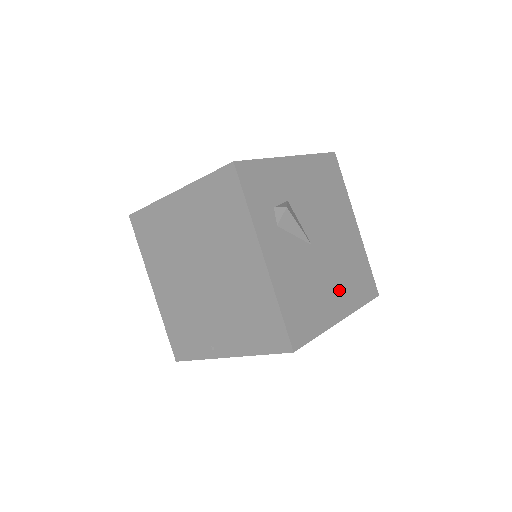
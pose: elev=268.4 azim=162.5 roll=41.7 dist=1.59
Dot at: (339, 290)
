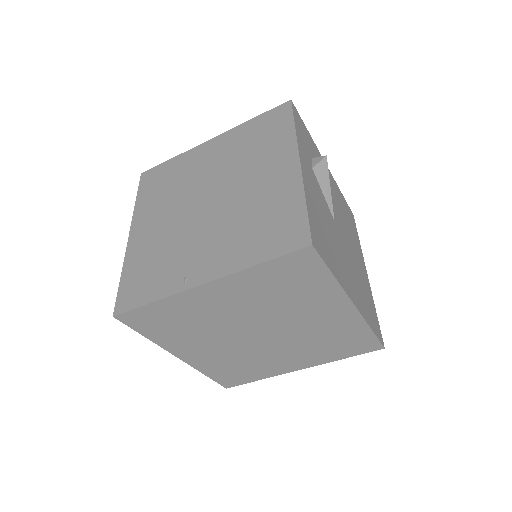
Dot at: (353, 283)
